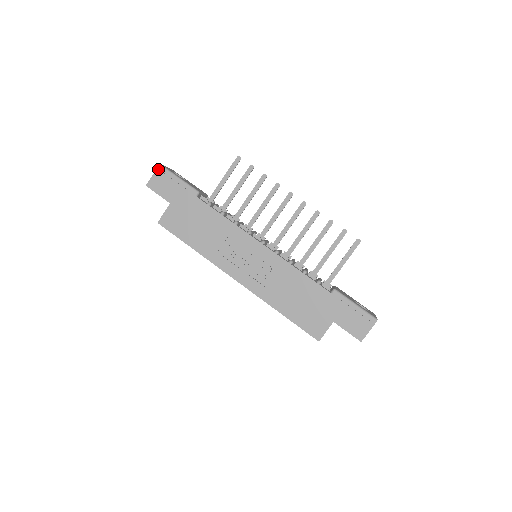
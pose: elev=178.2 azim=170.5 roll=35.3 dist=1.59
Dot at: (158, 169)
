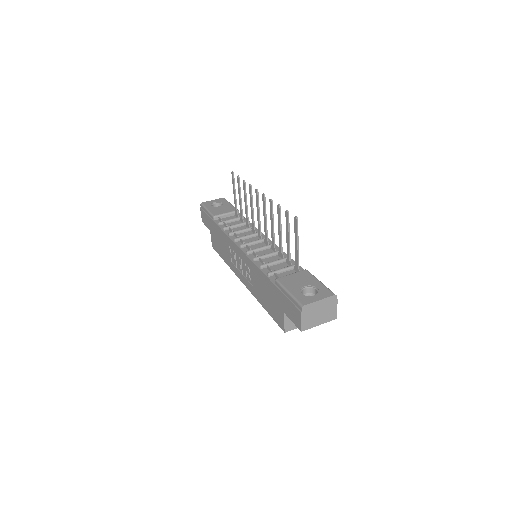
Dot at: (200, 207)
